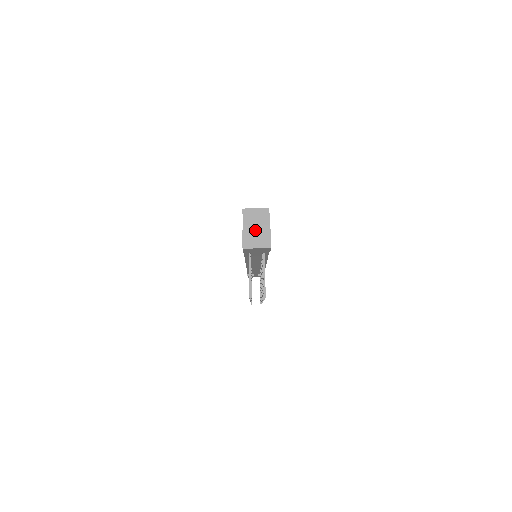
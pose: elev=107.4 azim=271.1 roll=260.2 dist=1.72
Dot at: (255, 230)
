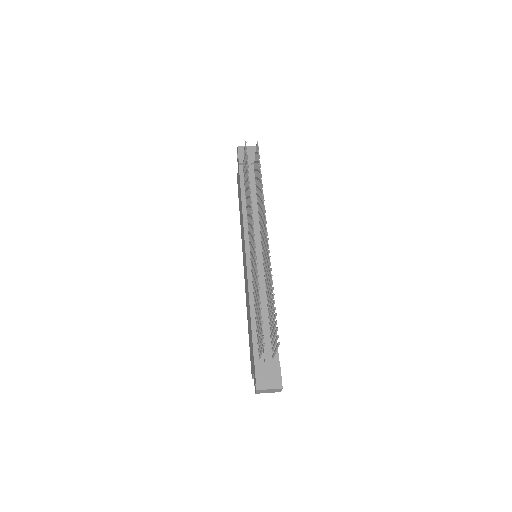
Dot at: occluded
